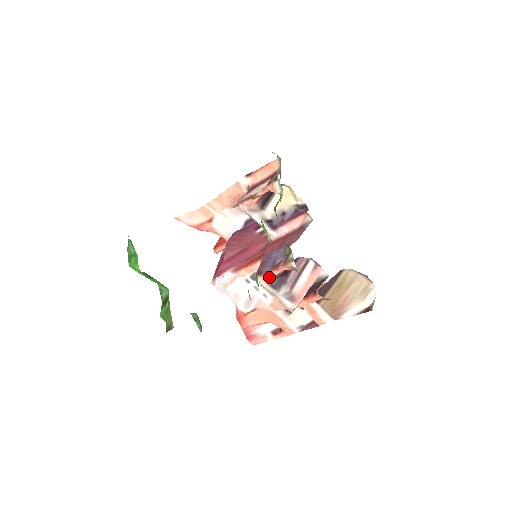
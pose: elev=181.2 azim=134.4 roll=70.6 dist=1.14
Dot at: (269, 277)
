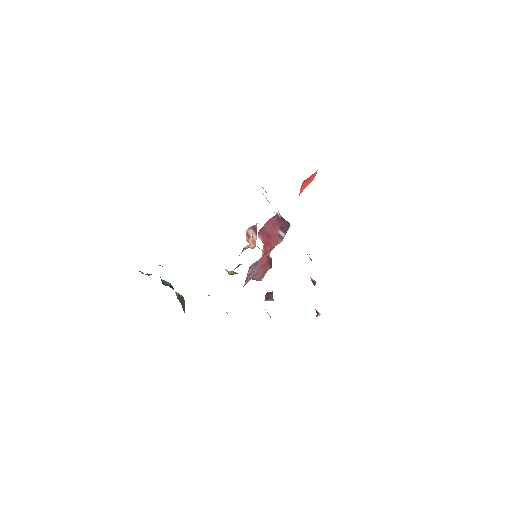
Dot at: occluded
